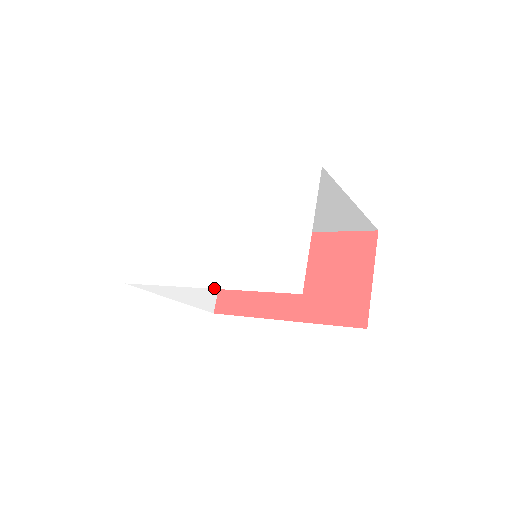
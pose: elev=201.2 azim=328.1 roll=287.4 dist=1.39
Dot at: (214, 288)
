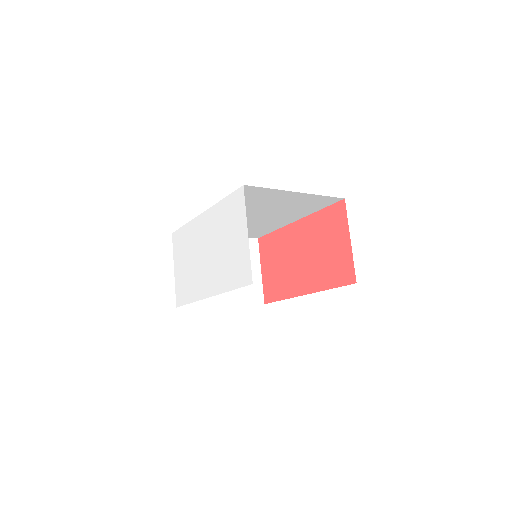
Dot at: (214, 295)
